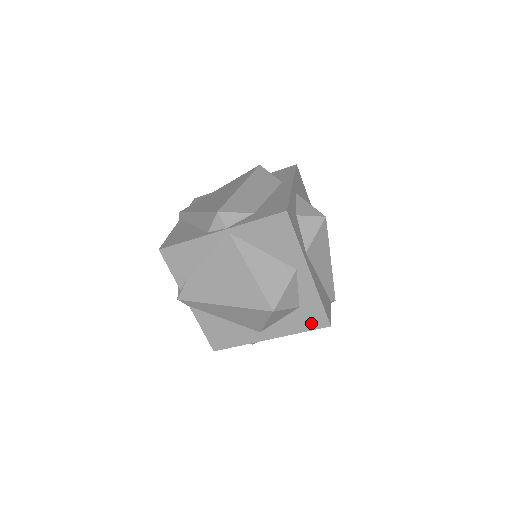
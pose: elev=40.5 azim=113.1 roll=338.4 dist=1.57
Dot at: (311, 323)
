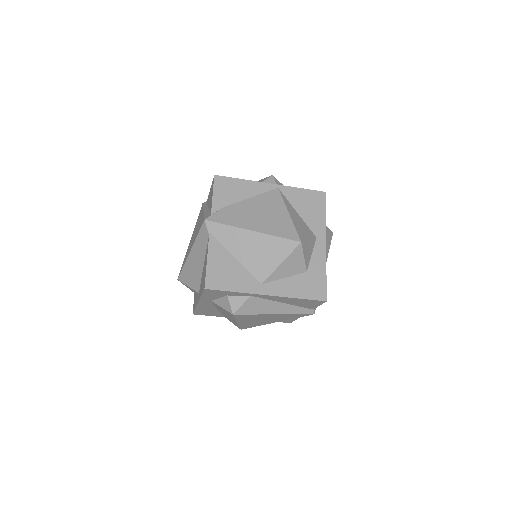
Dot at: (311, 292)
